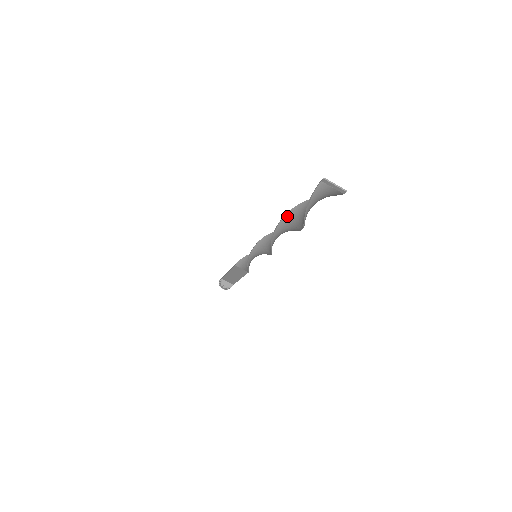
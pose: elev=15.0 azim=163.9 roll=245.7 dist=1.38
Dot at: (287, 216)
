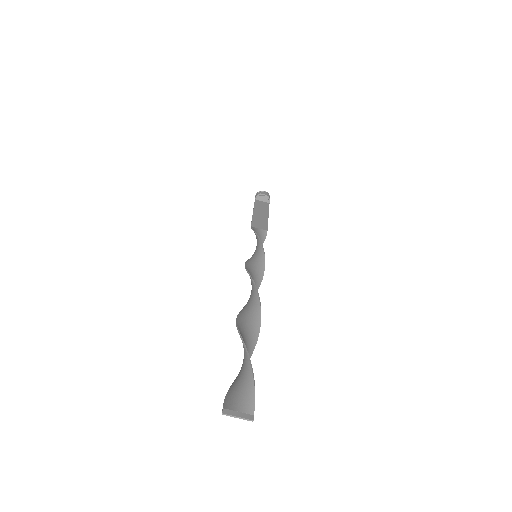
Dot at: (238, 327)
